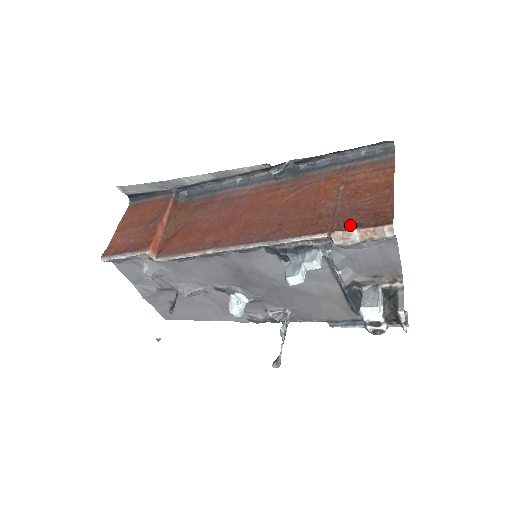
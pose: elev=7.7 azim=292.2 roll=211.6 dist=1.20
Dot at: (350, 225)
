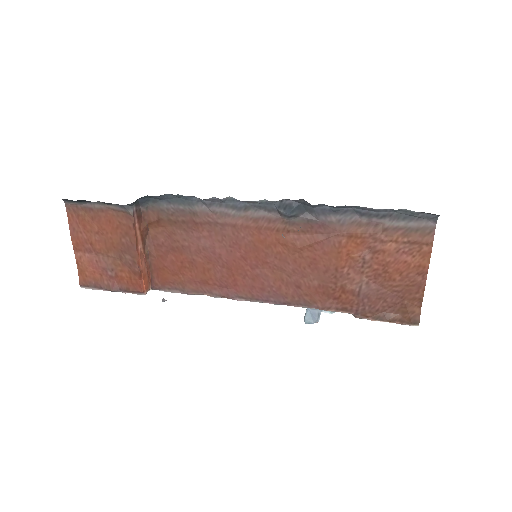
Dot at: (376, 313)
